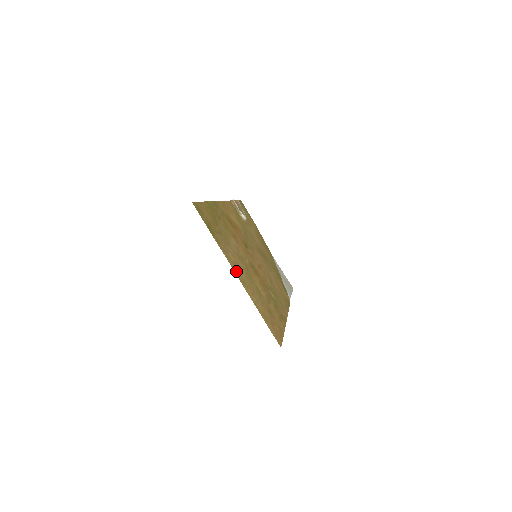
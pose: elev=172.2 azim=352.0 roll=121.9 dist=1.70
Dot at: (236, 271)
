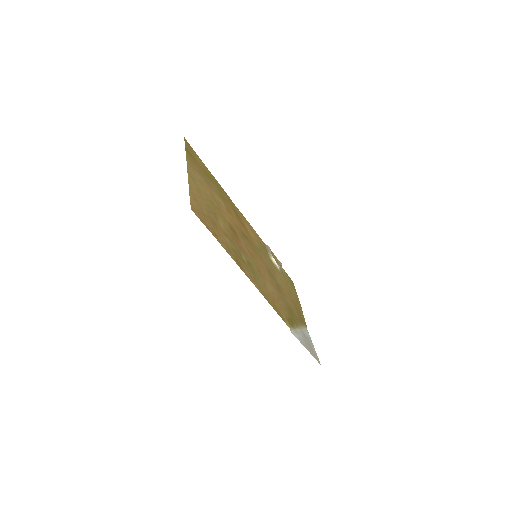
Dot at: (191, 172)
